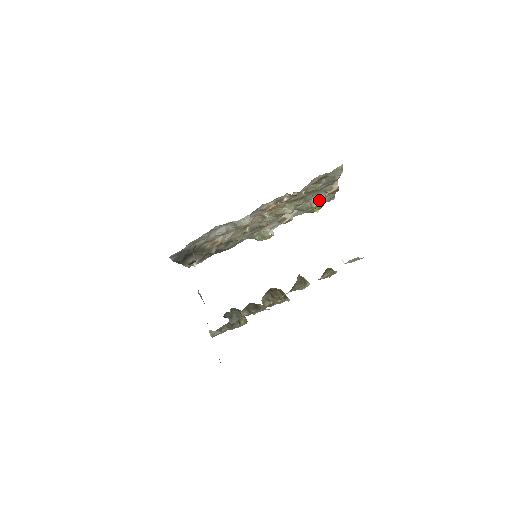
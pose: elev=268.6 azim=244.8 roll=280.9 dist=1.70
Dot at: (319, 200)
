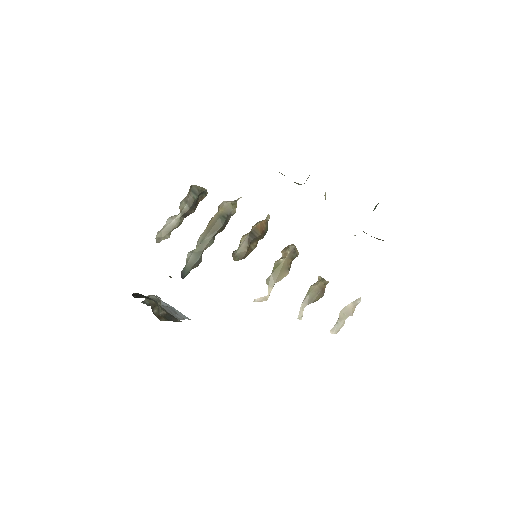
Dot at: occluded
